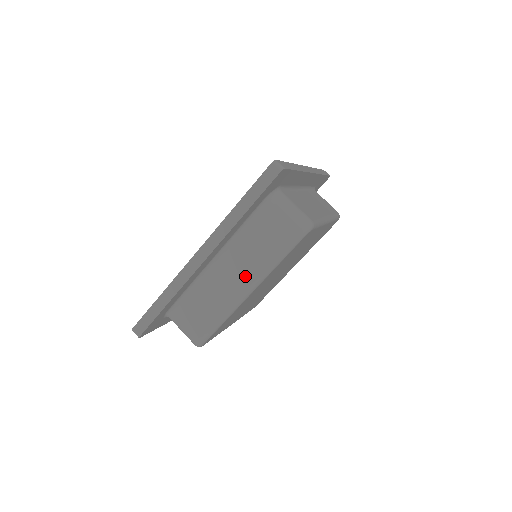
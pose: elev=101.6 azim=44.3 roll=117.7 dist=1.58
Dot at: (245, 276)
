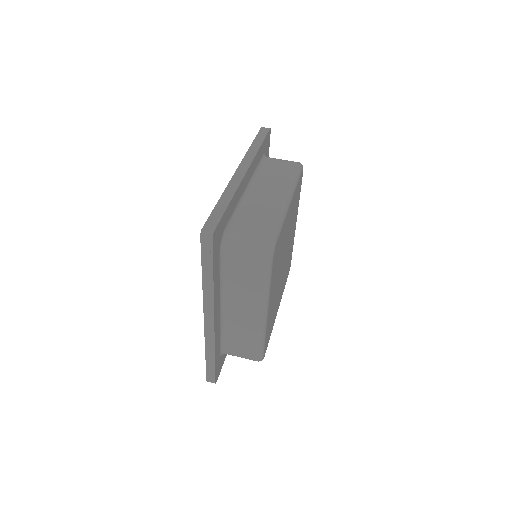
Dot at: (279, 190)
